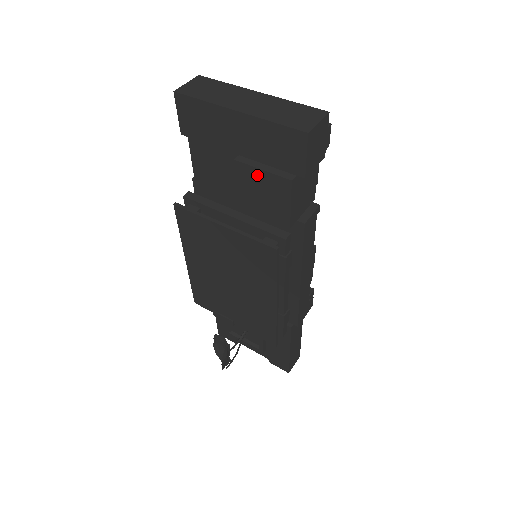
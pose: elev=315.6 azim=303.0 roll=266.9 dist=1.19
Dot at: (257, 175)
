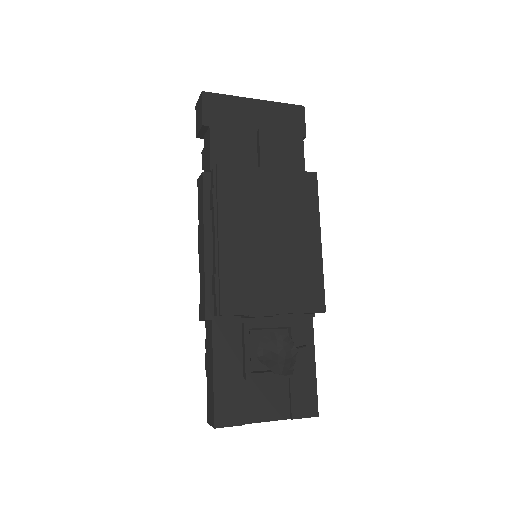
Dot at: (278, 137)
